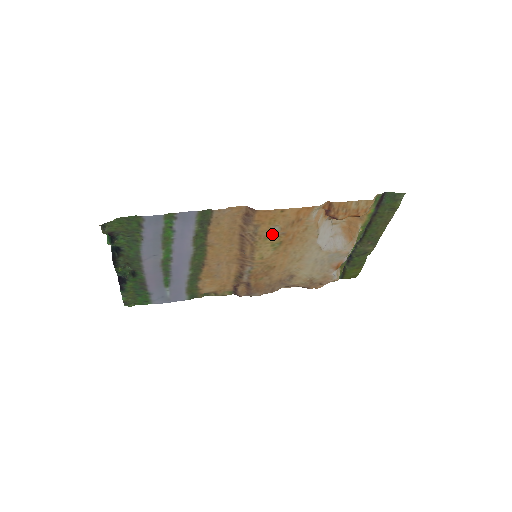
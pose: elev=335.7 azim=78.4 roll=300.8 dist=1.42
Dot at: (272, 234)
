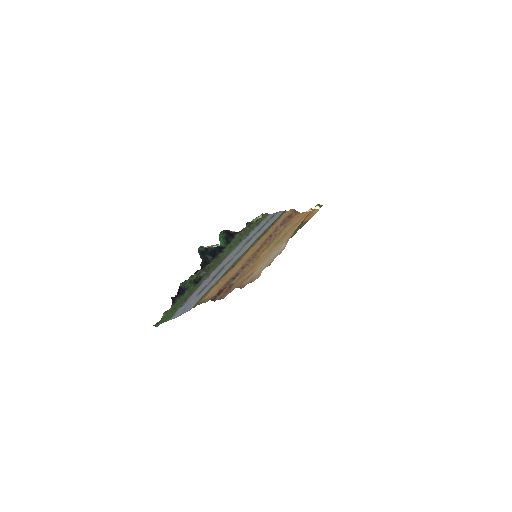
Dot at: (282, 234)
